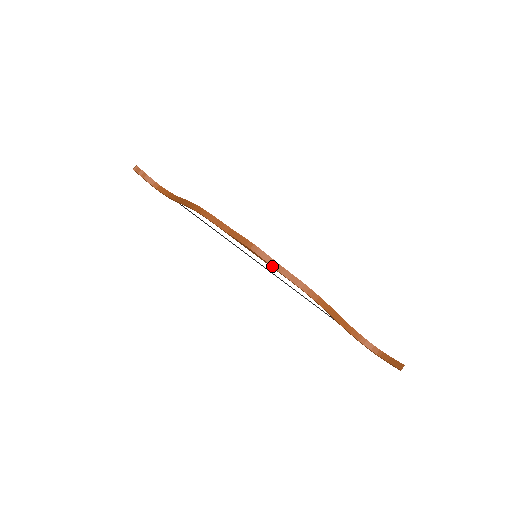
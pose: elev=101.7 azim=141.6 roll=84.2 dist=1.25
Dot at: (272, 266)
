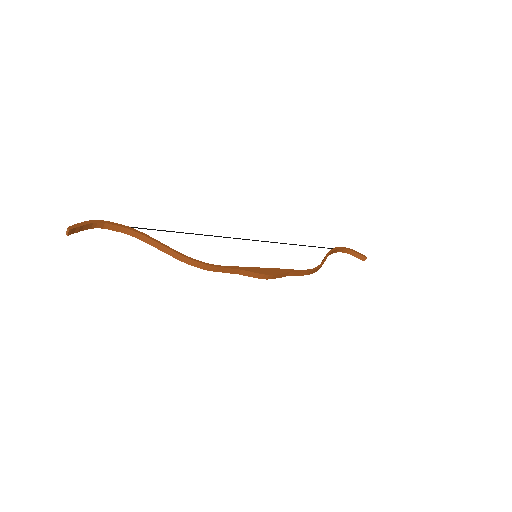
Dot at: occluded
